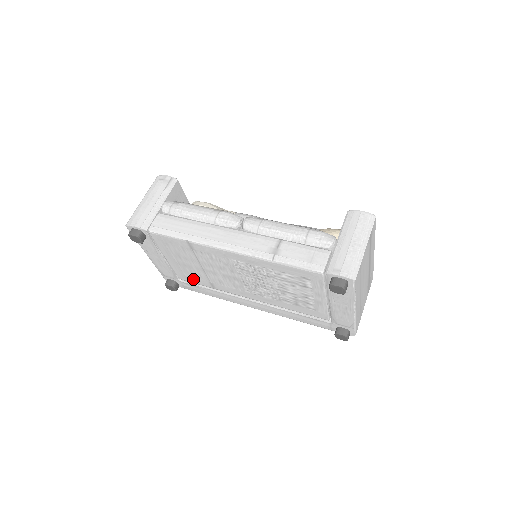
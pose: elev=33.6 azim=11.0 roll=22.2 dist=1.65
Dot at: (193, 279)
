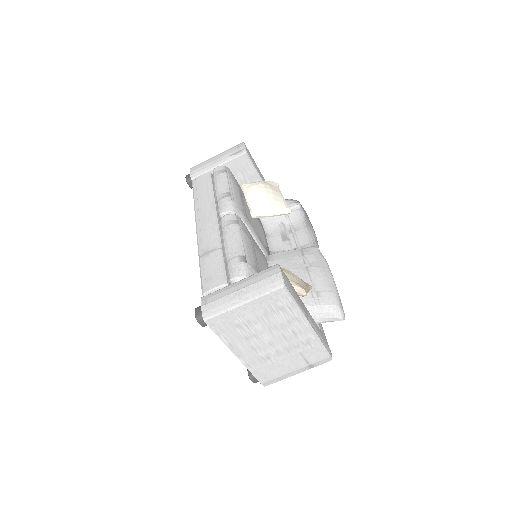
Dot at: occluded
